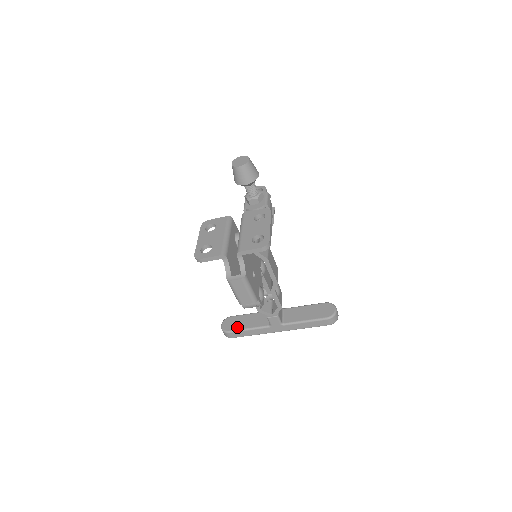
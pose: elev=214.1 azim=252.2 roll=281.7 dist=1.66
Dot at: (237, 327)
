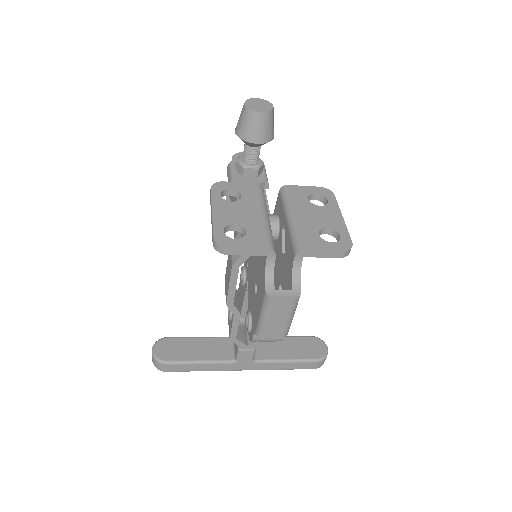
Dot at: (181, 356)
